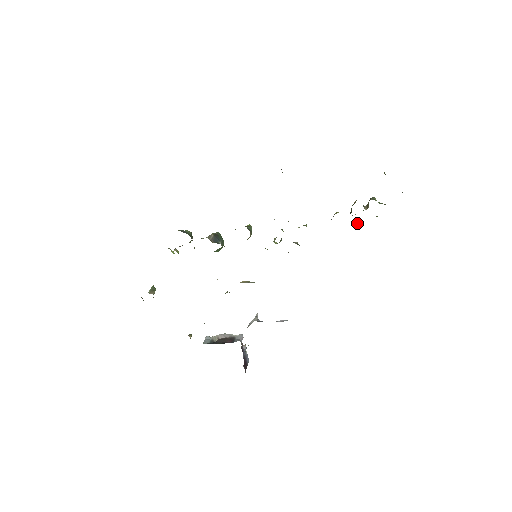
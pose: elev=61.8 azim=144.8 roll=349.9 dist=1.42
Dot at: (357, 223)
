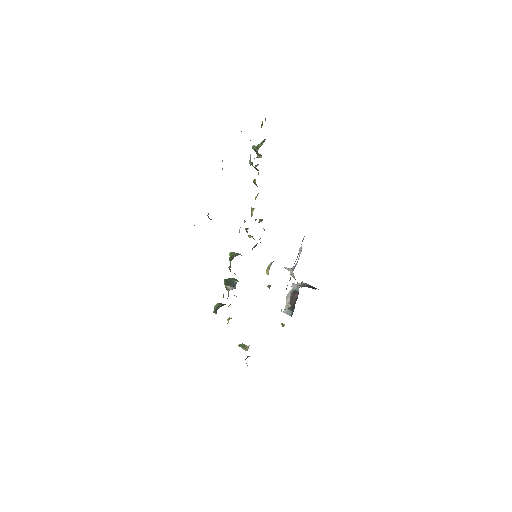
Dot at: occluded
